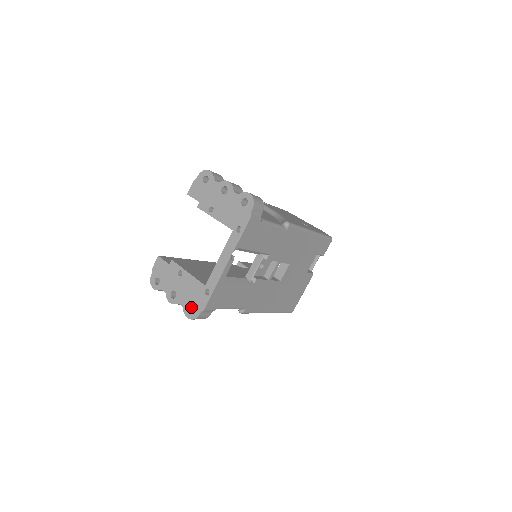
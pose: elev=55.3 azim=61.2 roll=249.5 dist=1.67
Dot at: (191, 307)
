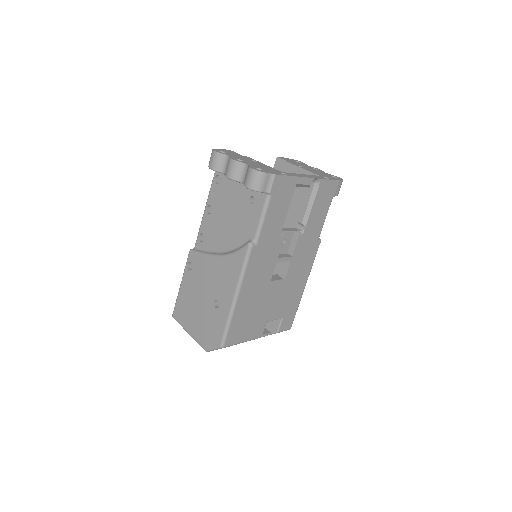
Dot at: occluded
